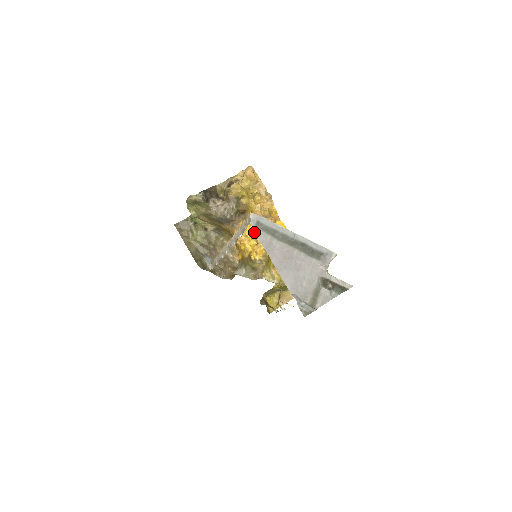
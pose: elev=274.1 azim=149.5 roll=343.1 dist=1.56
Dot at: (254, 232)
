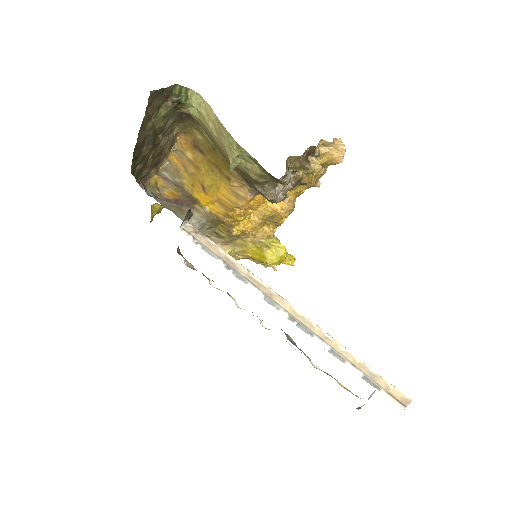
Dot at: (263, 207)
